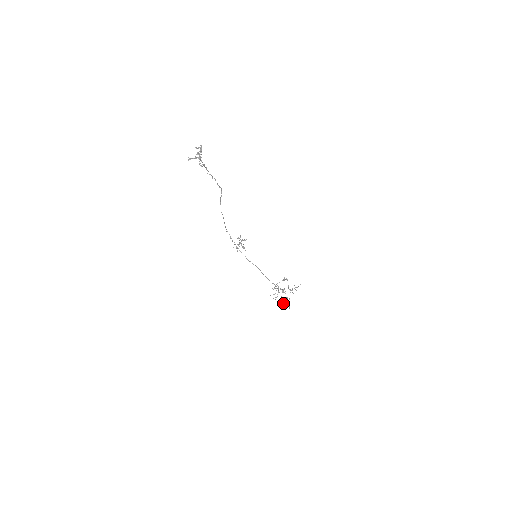
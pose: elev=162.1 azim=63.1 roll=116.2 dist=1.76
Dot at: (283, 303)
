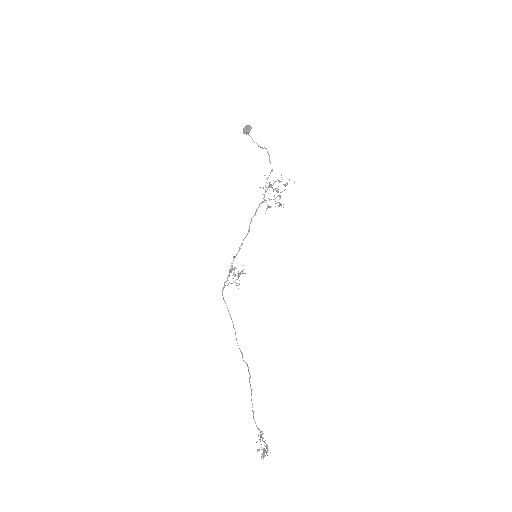
Dot at: occluded
